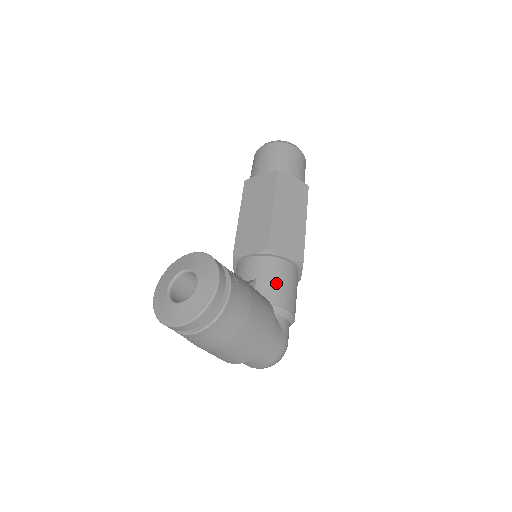
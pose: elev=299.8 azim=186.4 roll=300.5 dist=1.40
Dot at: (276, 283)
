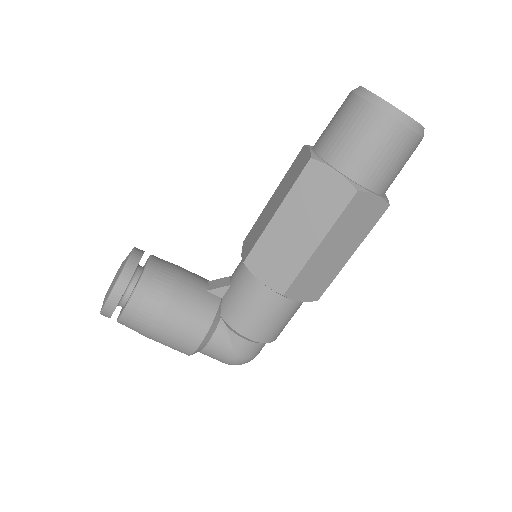
Dot at: (240, 302)
